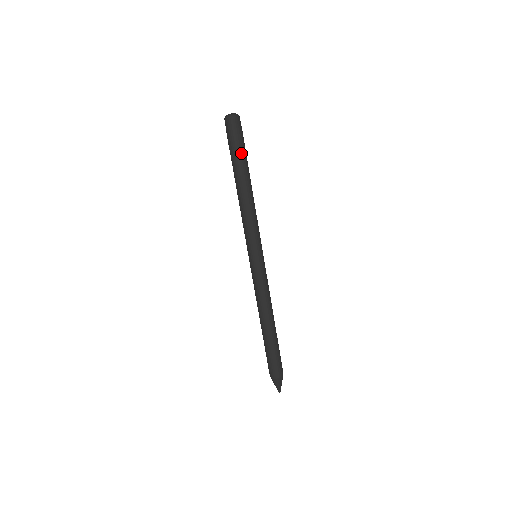
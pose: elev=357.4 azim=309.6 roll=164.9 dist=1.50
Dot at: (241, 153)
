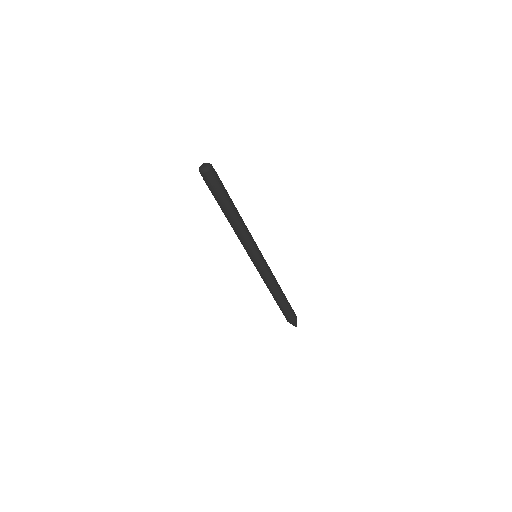
Dot at: (224, 194)
